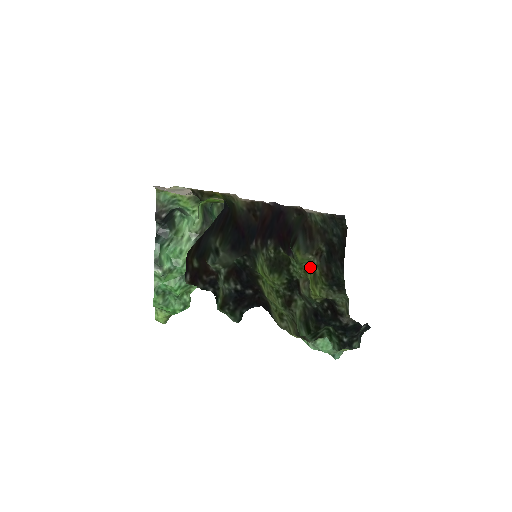
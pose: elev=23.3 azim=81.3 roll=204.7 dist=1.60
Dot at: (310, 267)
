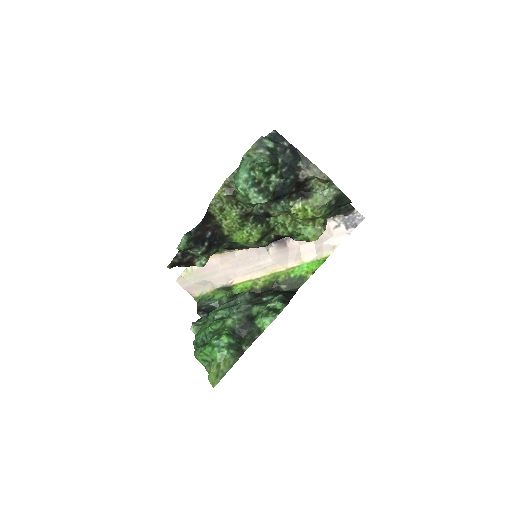
Dot at: (307, 223)
